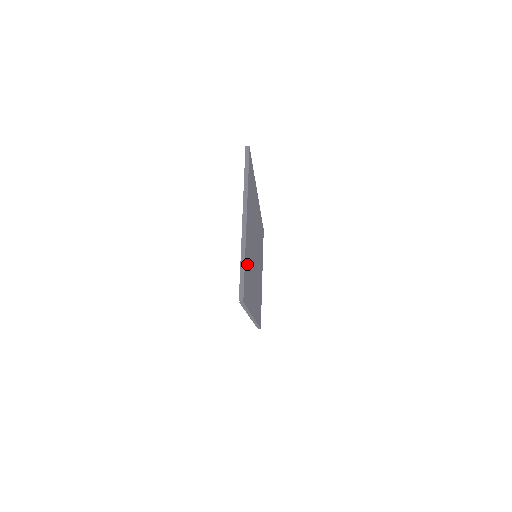
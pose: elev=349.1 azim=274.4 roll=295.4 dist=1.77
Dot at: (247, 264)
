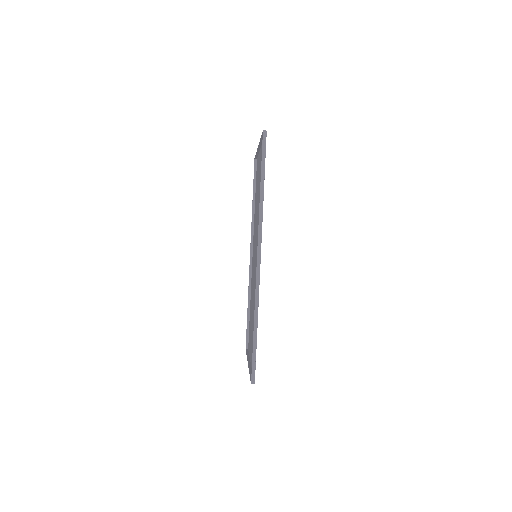
Dot at: occluded
